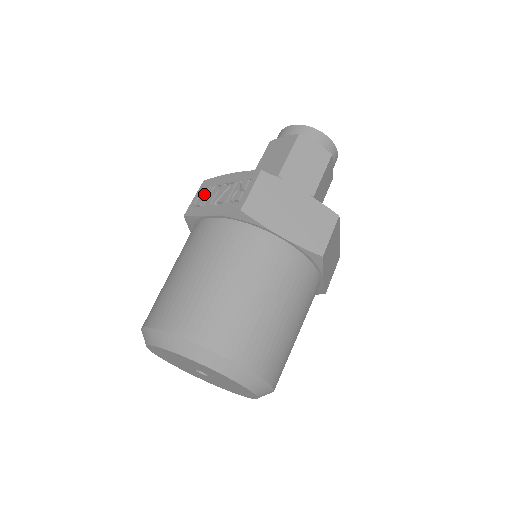
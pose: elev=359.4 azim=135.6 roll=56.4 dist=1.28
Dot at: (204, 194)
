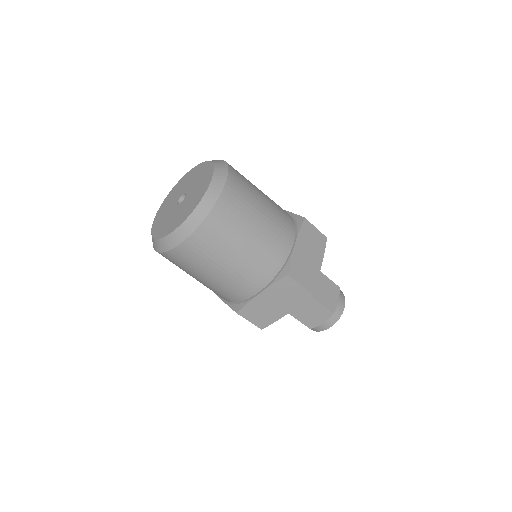
Dot at: occluded
